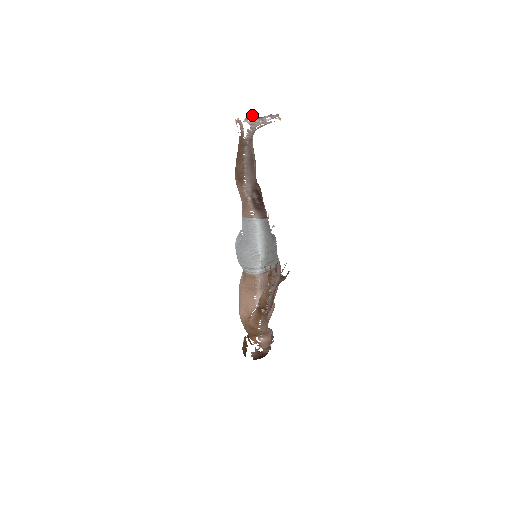
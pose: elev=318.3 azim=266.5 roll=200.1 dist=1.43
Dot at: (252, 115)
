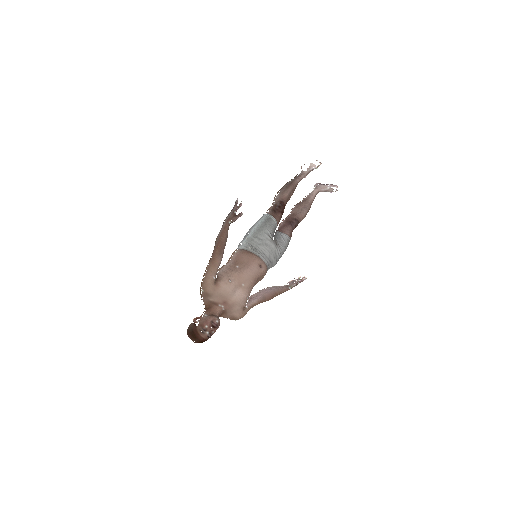
Dot at: occluded
